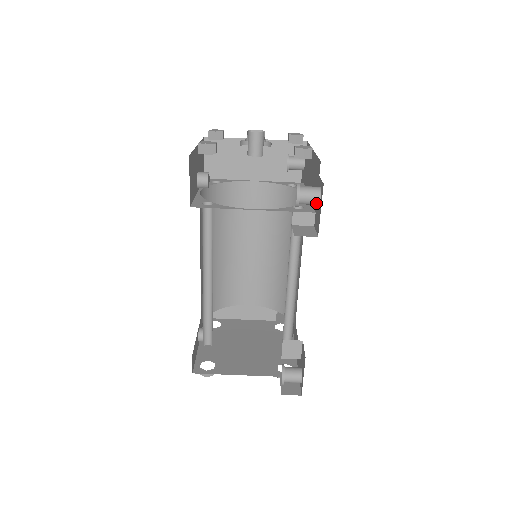
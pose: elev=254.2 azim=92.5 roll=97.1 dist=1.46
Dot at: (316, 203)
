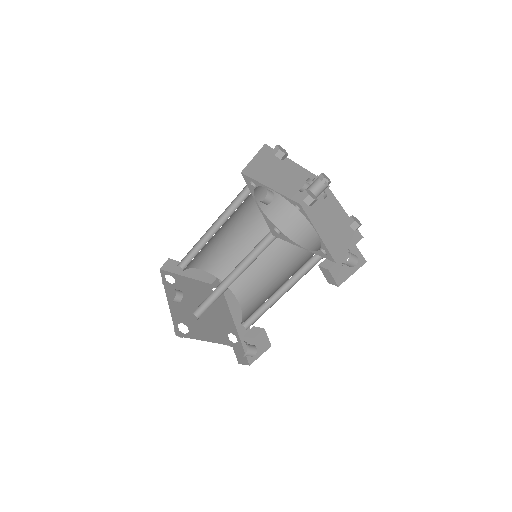
Dot at: (350, 266)
